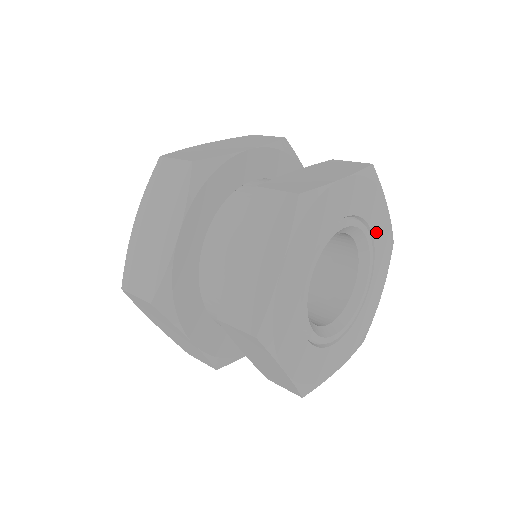
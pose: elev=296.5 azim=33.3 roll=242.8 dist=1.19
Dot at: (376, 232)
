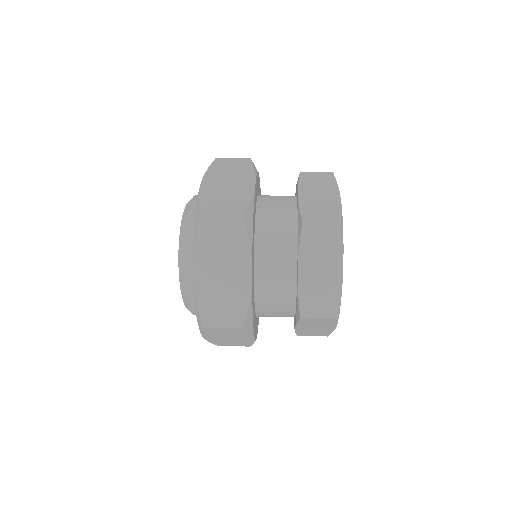
Dot at: occluded
